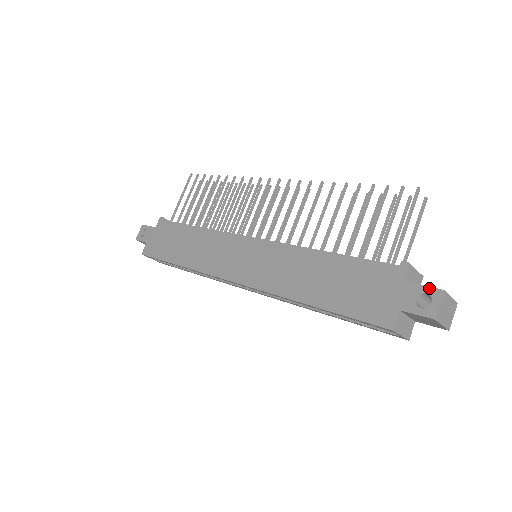
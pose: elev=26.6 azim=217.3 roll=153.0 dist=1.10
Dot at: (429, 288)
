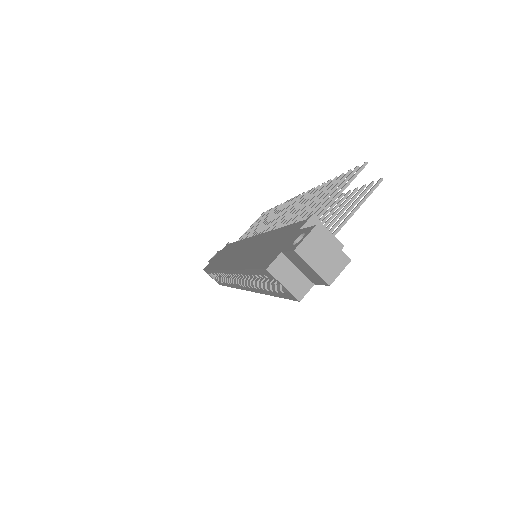
Dot at: (309, 227)
